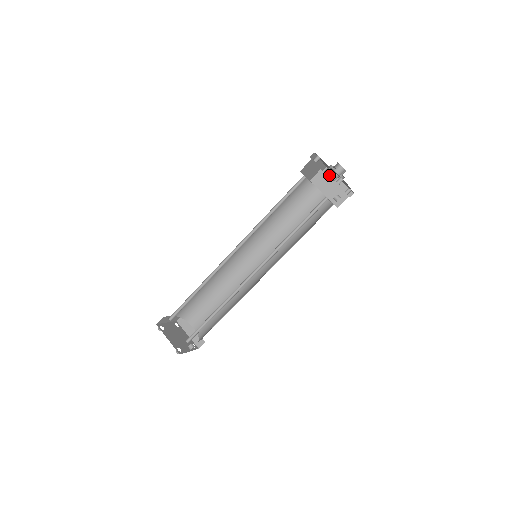
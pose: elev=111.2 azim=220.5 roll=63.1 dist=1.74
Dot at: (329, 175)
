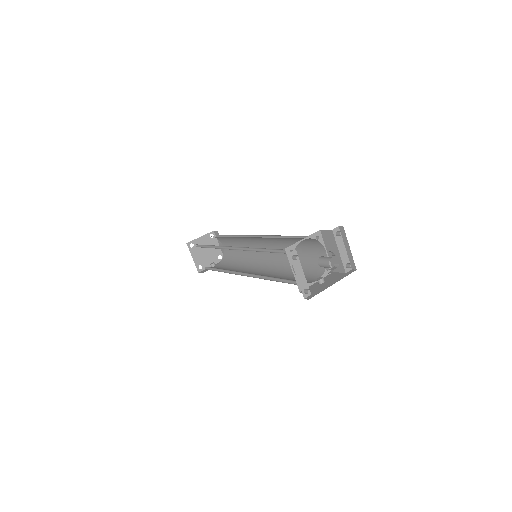
Dot at: (318, 262)
